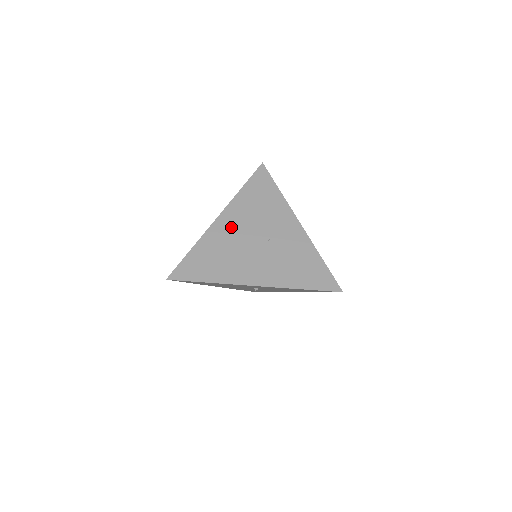
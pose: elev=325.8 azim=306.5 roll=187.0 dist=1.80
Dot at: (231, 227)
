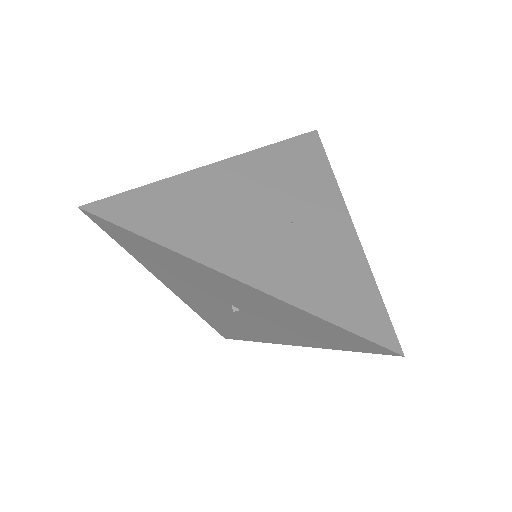
Dot at: (234, 182)
